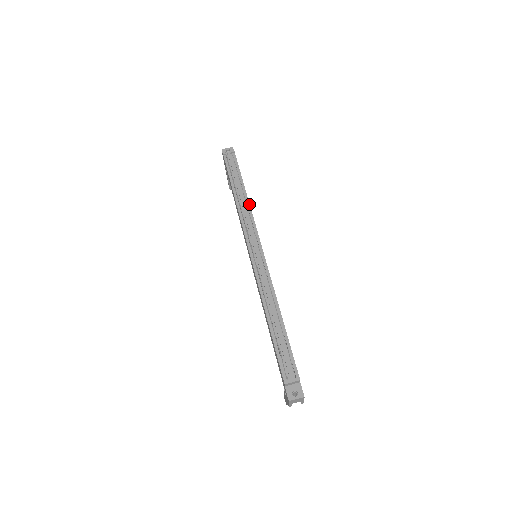
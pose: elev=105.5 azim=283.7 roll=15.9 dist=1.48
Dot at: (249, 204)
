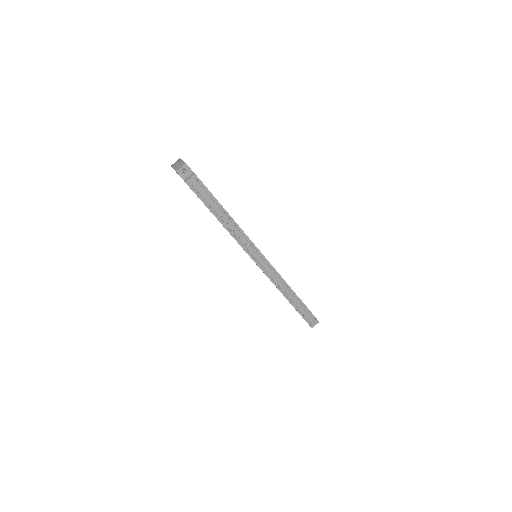
Dot at: (237, 225)
